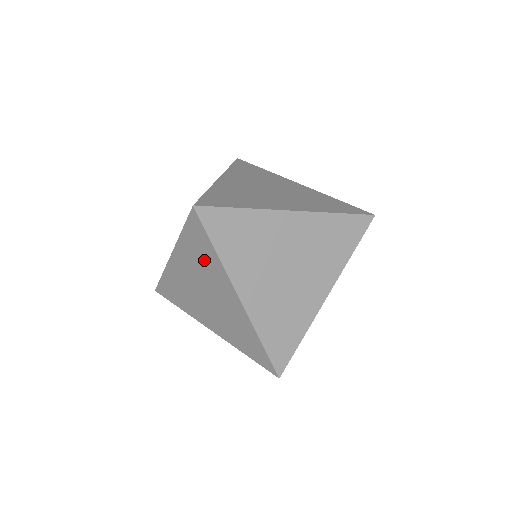
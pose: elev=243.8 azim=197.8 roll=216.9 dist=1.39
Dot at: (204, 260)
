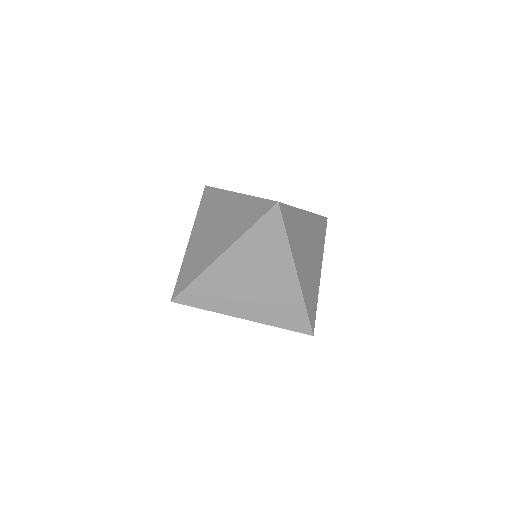
Dot at: occluded
